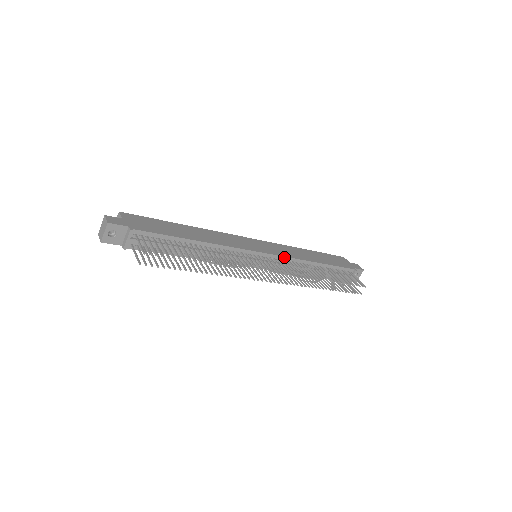
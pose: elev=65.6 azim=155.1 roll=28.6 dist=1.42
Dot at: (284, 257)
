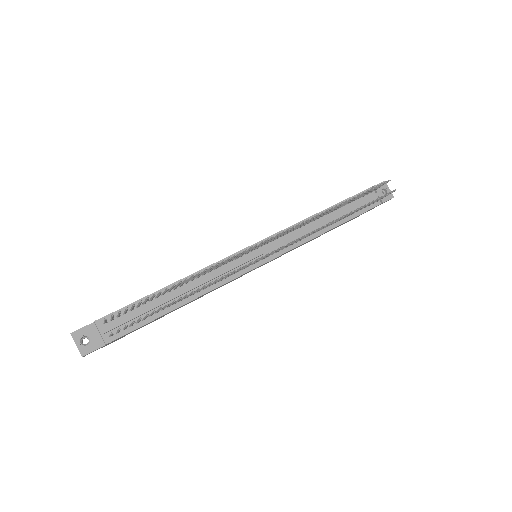
Dot at: (281, 232)
